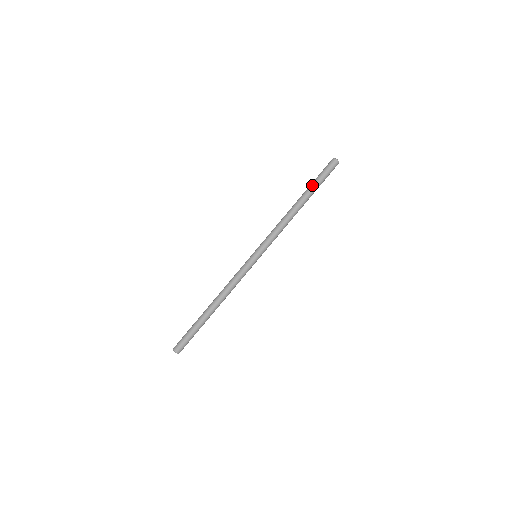
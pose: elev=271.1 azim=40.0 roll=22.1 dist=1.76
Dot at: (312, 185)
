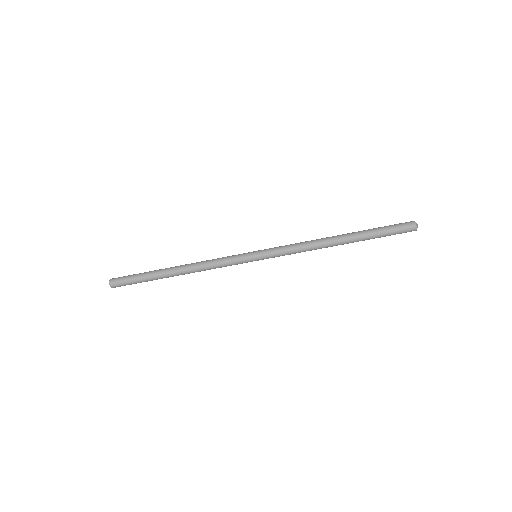
Dot at: (369, 231)
